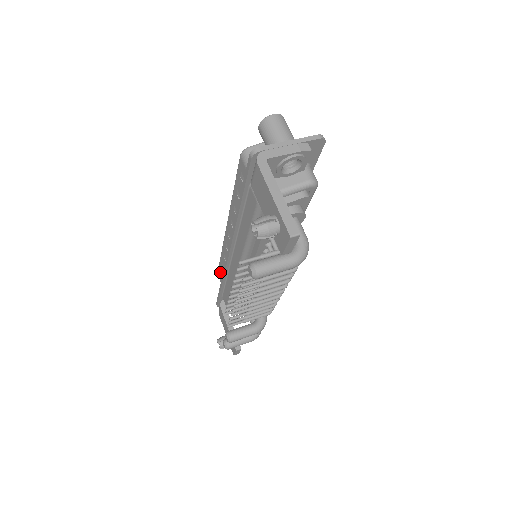
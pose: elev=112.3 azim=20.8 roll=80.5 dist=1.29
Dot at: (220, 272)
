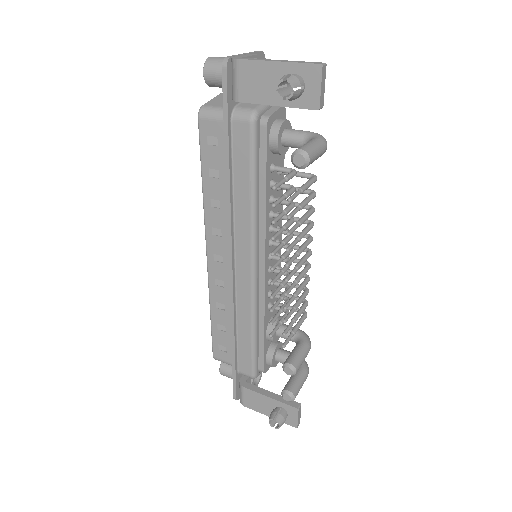
Dot at: (218, 345)
